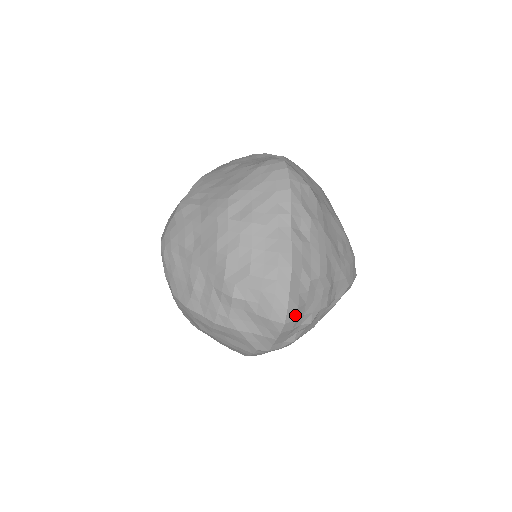
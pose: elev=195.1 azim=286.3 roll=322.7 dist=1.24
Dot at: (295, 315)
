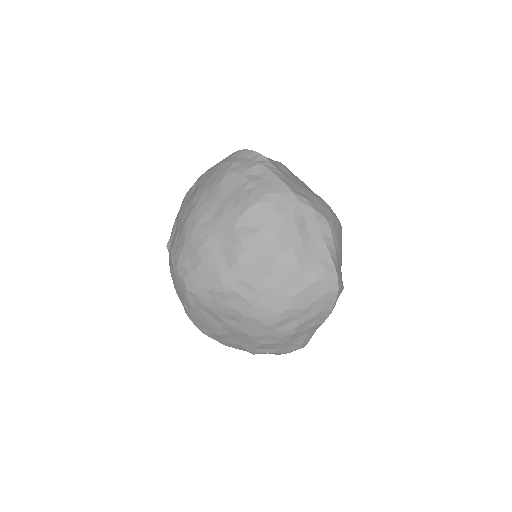
Dot at: occluded
